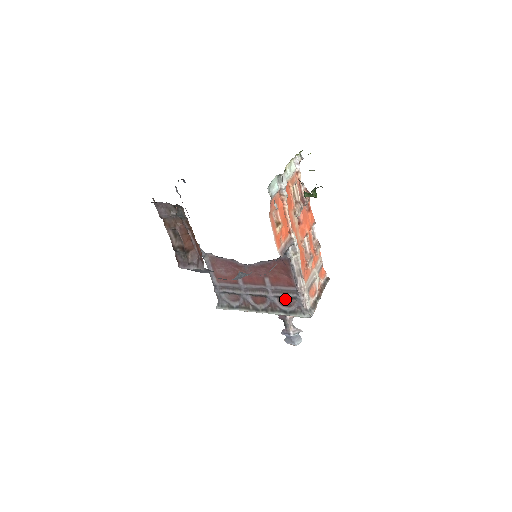
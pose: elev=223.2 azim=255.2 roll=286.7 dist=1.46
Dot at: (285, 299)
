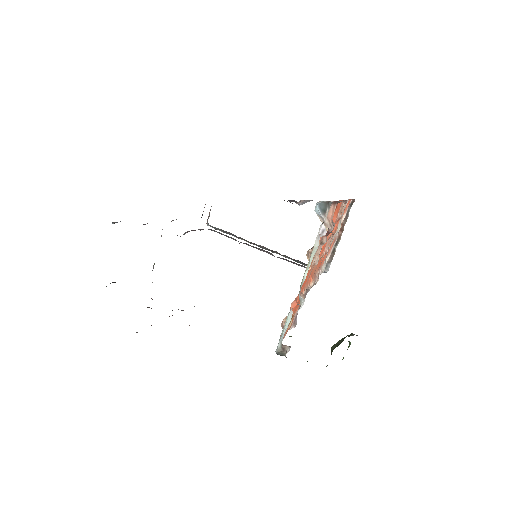
Dot at: occluded
